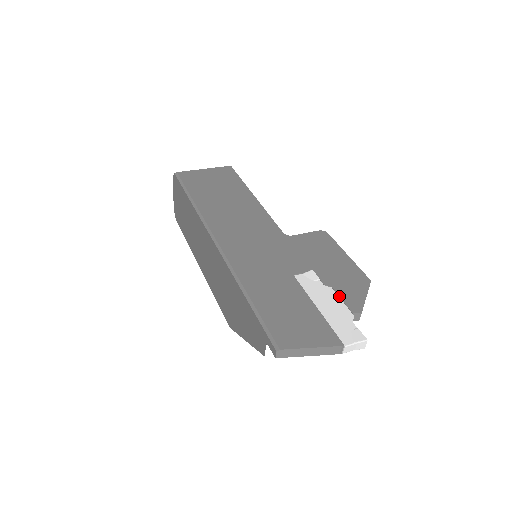
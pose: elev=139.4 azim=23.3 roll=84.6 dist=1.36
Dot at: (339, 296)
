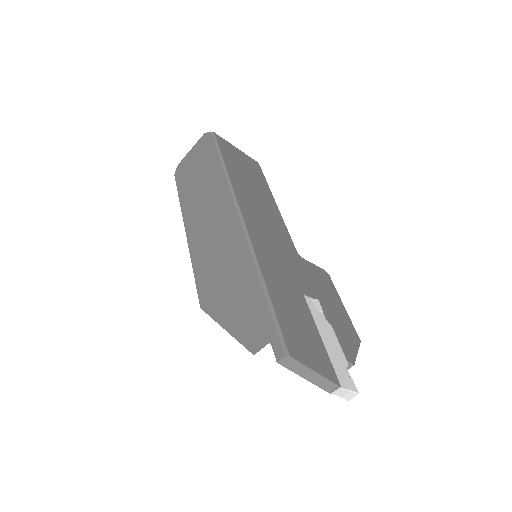
Dot at: (338, 338)
